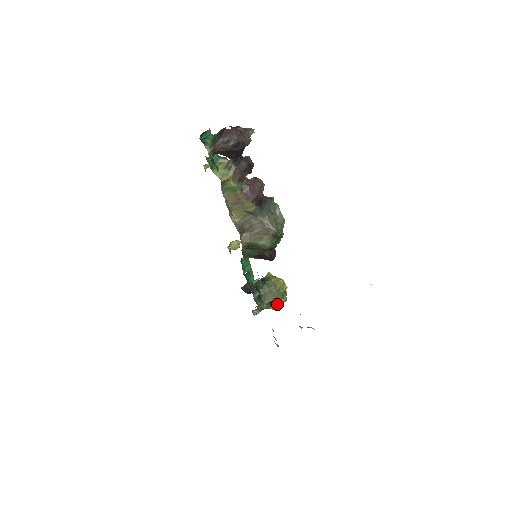
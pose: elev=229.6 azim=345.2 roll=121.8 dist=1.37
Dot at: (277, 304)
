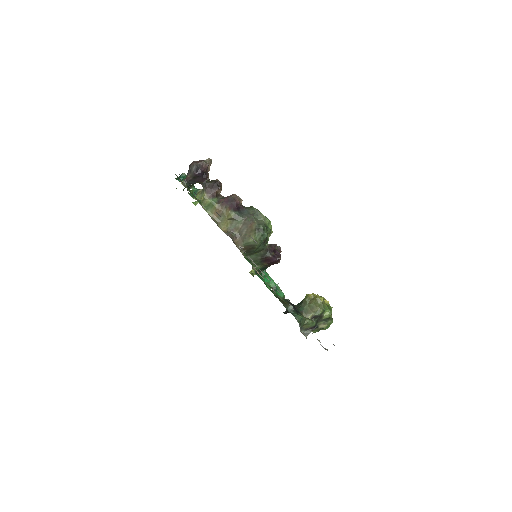
Dot at: (324, 320)
